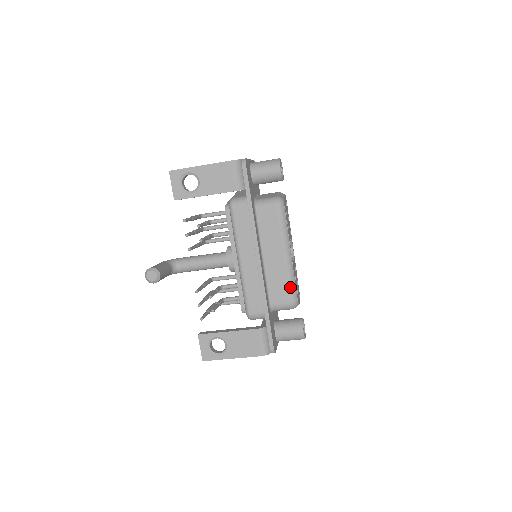
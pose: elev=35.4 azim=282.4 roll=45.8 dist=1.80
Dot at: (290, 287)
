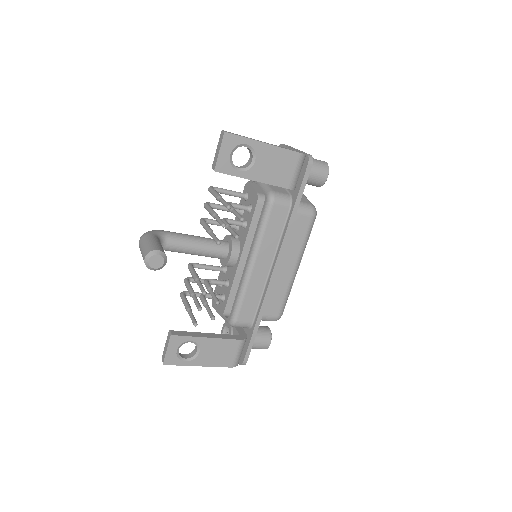
Dot at: (284, 301)
